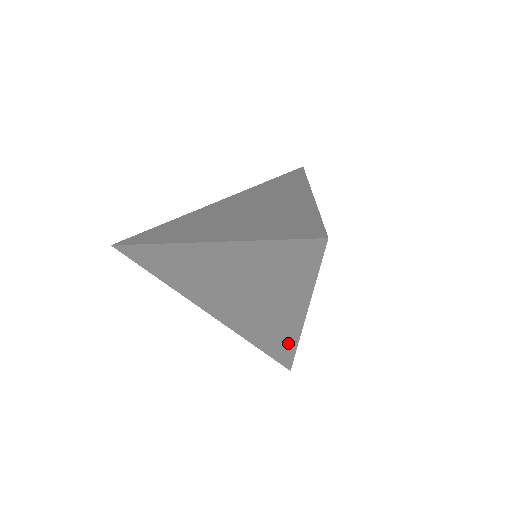
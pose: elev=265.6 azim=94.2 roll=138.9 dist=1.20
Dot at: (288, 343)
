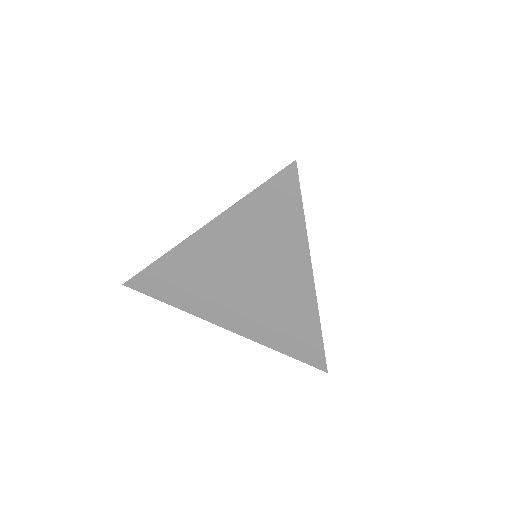
Dot at: (311, 328)
